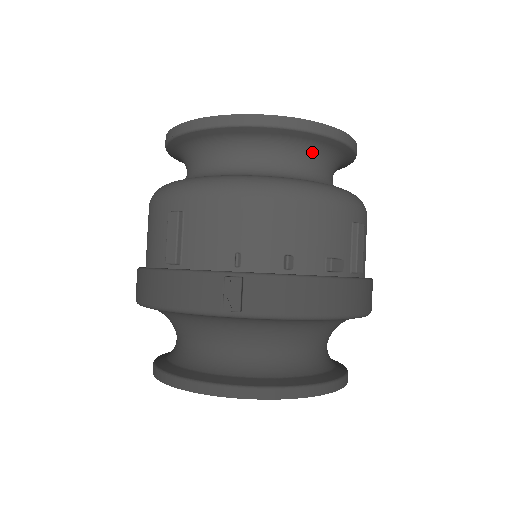
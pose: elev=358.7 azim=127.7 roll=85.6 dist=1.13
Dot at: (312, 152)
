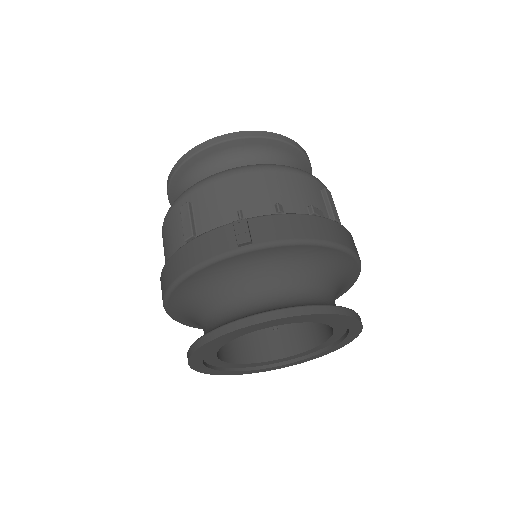
Dot at: (277, 158)
